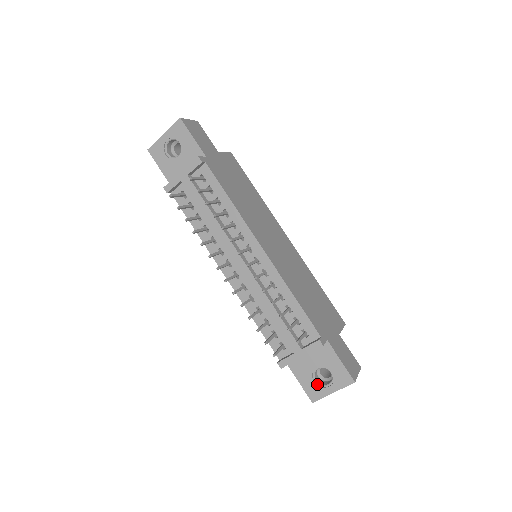
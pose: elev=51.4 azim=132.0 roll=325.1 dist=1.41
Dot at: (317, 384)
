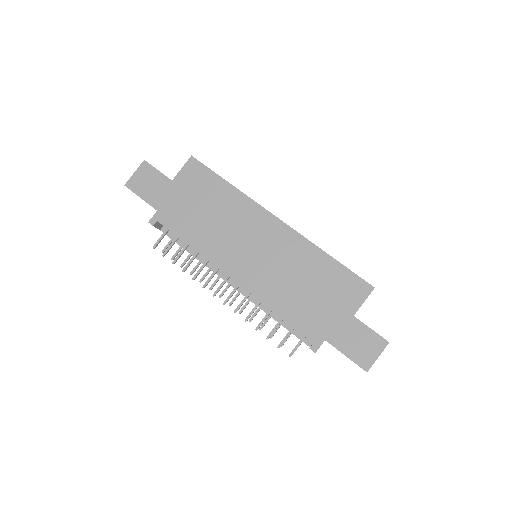
Dot at: occluded
